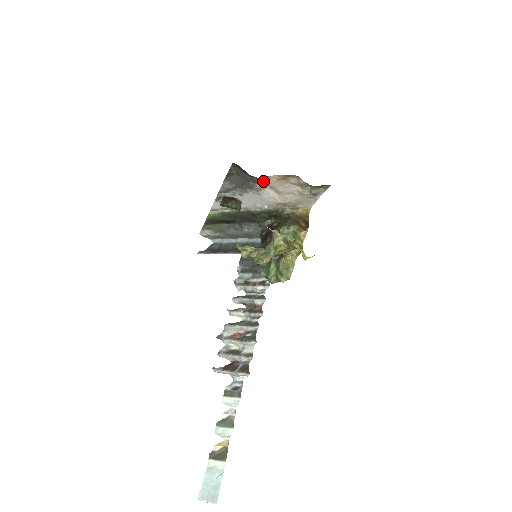
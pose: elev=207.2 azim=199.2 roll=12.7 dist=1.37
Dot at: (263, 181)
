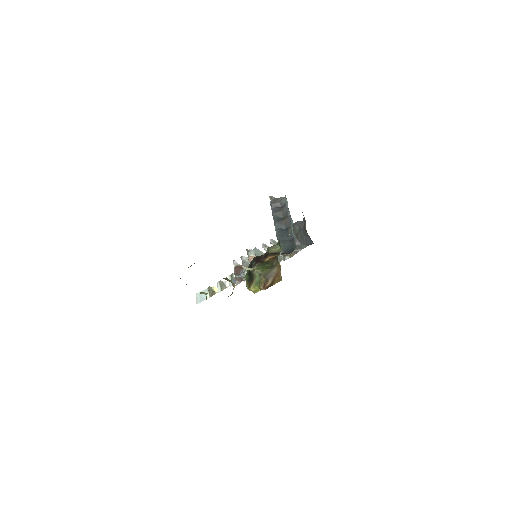
Dot at: occluded
